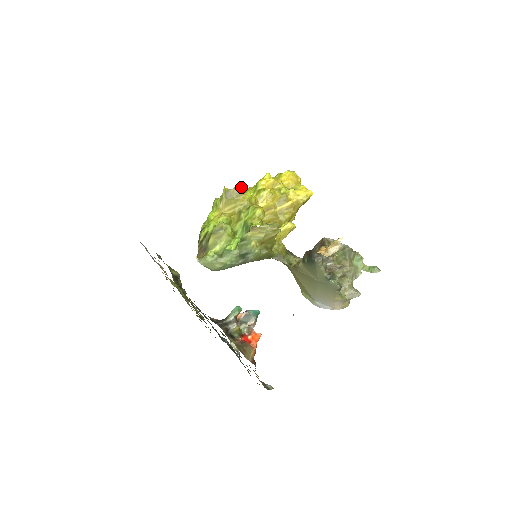
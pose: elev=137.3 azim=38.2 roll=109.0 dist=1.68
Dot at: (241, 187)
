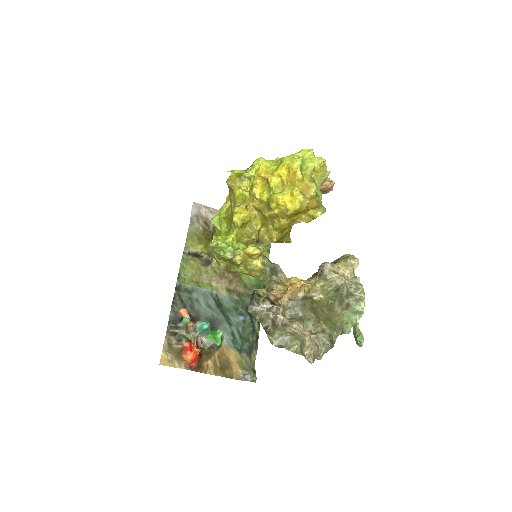
Dot at: (252, 168)
